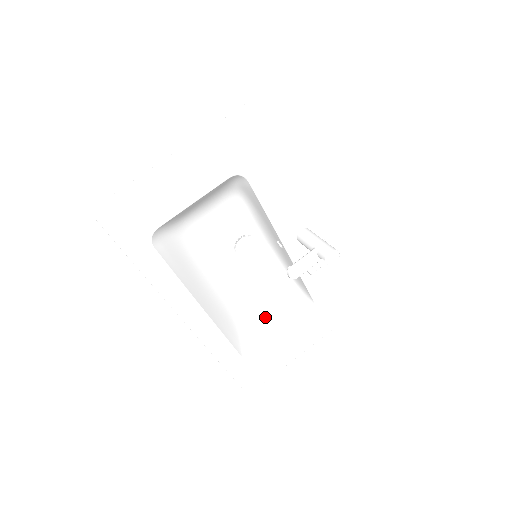
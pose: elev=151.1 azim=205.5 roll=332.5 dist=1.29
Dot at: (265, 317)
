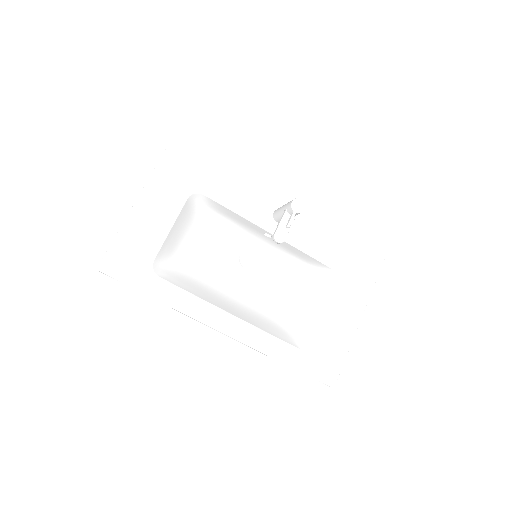
Dot at: (304, 309)
